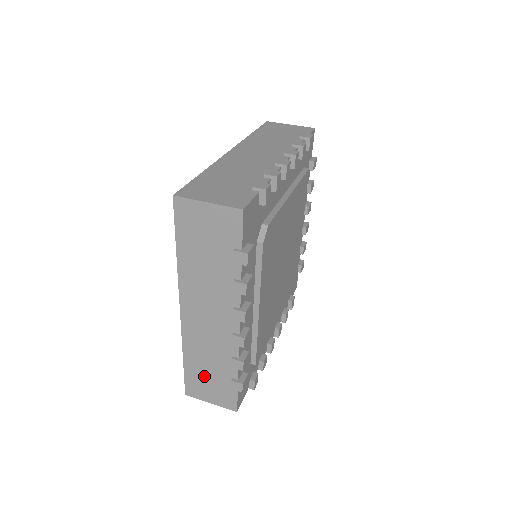
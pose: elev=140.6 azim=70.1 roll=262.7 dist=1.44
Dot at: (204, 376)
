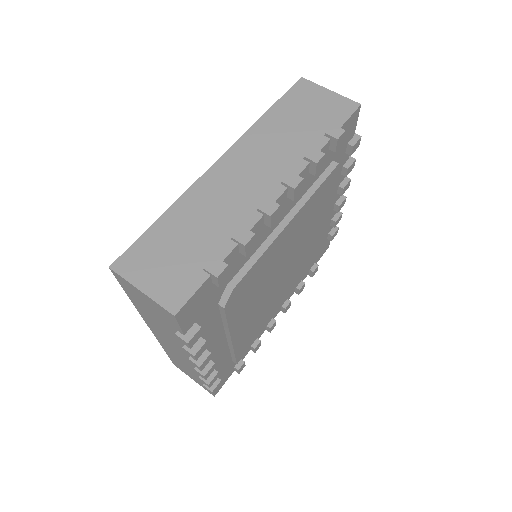
Dot at: (183, 367)
